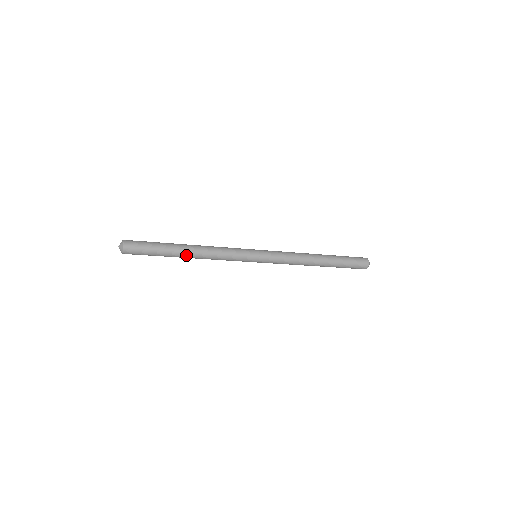
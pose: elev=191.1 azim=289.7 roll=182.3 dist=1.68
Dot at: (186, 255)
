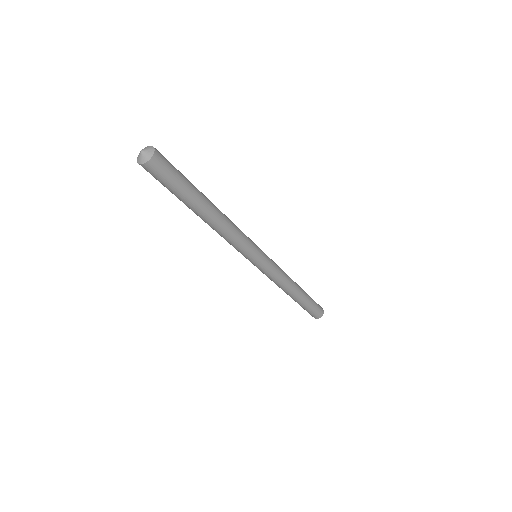
Dot at: (211, 207)
